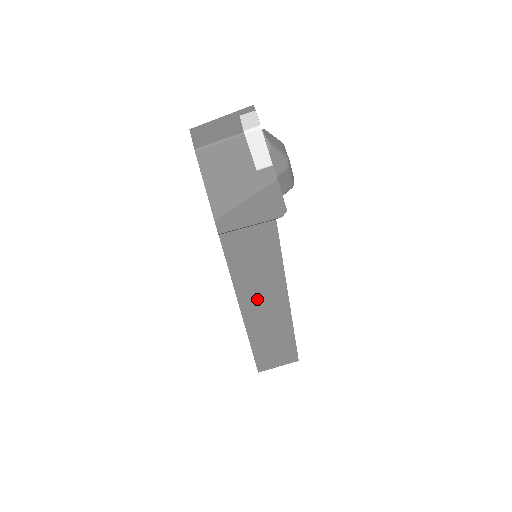
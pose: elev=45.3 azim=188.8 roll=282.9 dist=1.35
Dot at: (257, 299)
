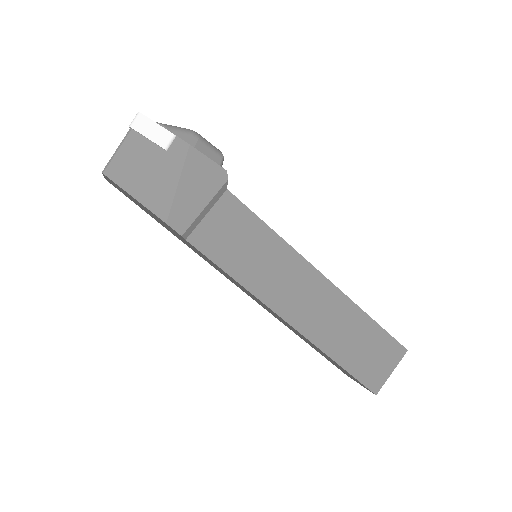
Dot at: (288, 294)
